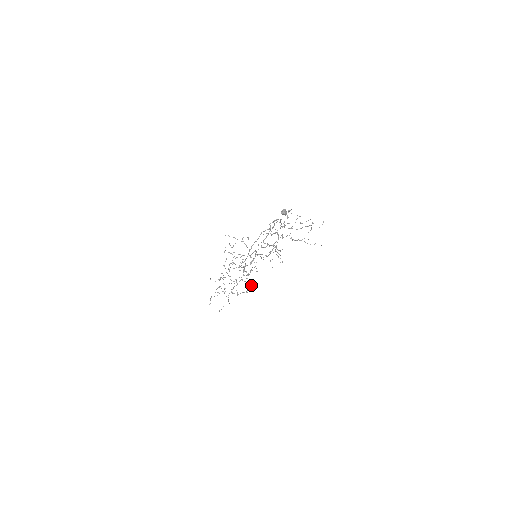
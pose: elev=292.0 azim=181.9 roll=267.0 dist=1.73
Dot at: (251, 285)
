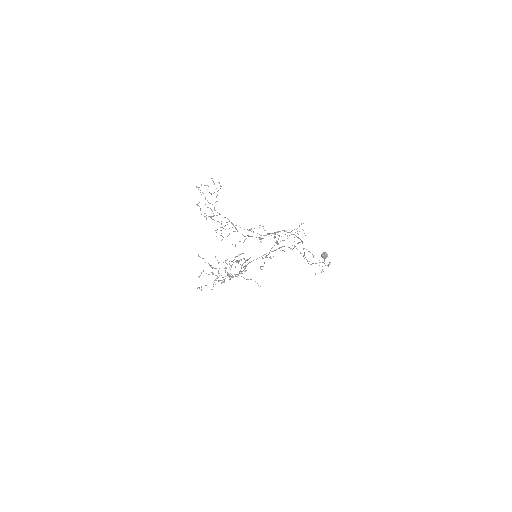
Dot at: (224, 268)
